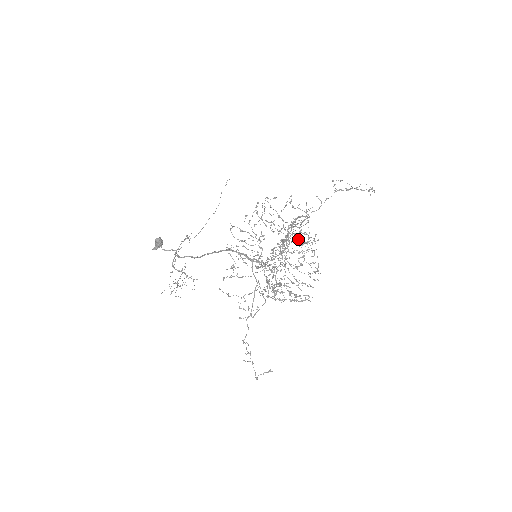
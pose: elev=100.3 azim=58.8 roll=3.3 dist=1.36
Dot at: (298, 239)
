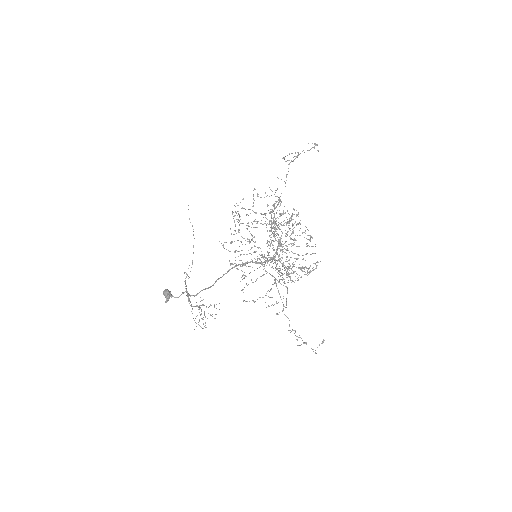
Dot at: occluded
